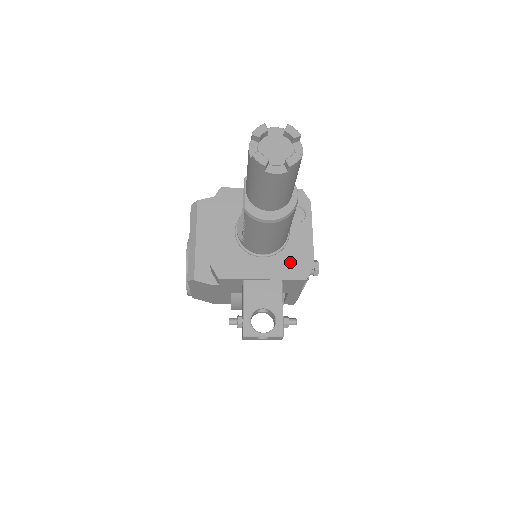
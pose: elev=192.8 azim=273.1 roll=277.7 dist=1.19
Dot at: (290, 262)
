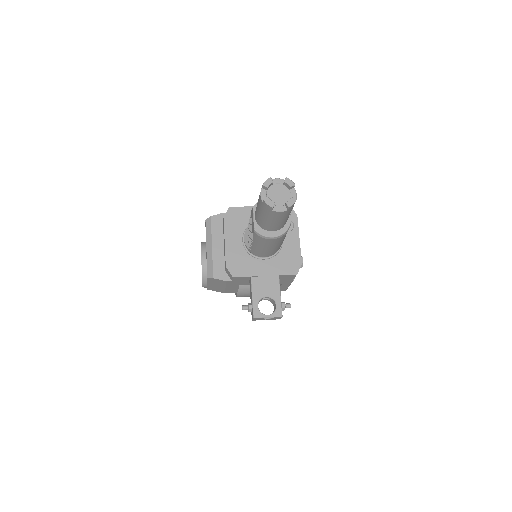
Dot at: (284, 262)
